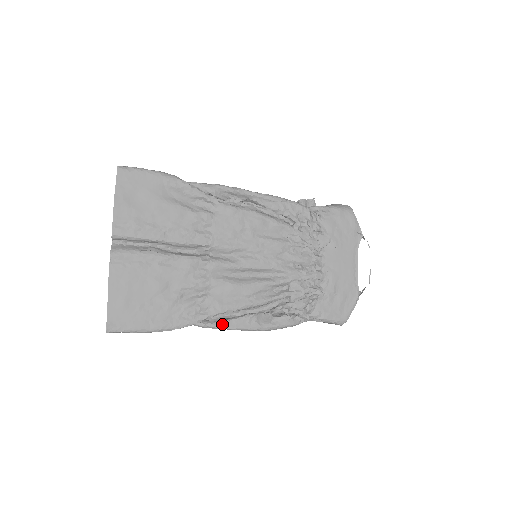
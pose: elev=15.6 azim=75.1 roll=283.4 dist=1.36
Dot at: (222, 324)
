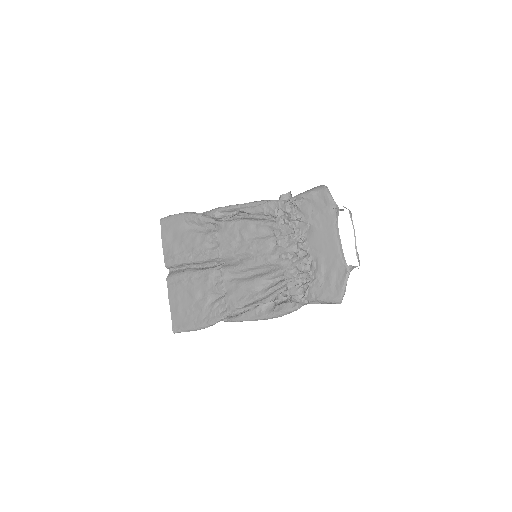
Dot at: (238, 317)
